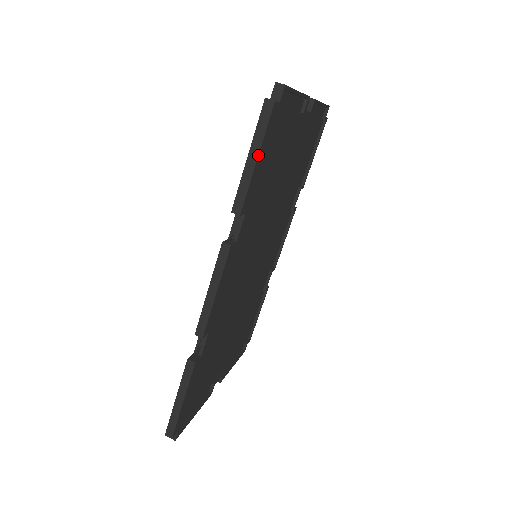
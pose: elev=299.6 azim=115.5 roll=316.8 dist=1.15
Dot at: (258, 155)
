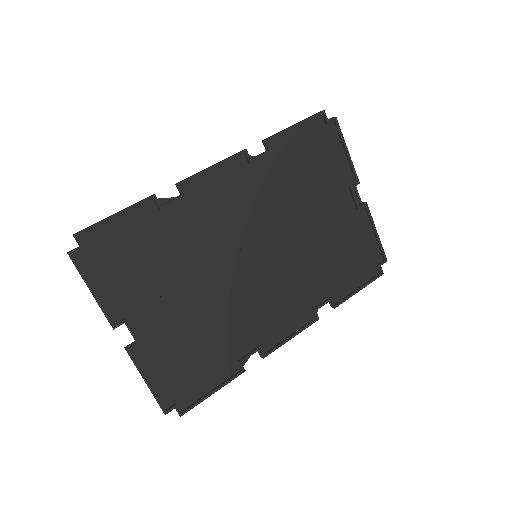
Dot at: (298, 123)
